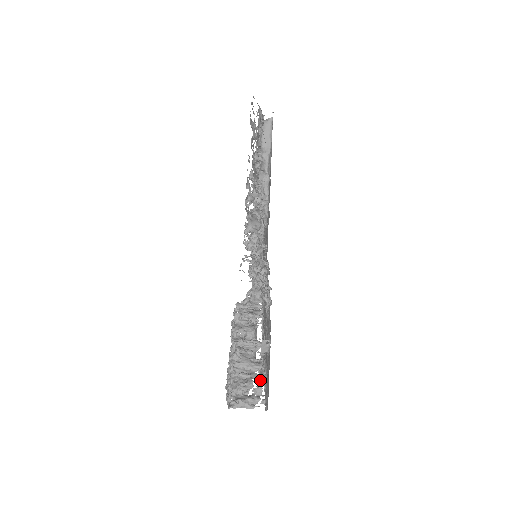
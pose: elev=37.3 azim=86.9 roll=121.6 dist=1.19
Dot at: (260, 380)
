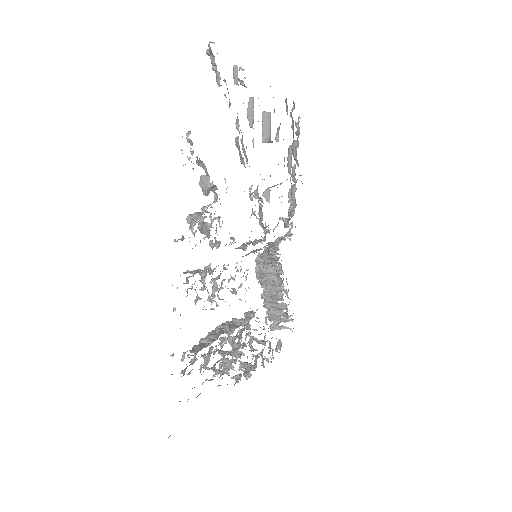
Dot at: (287, 317)
